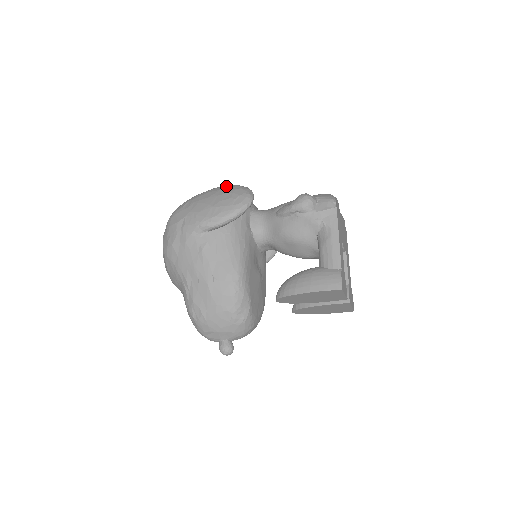
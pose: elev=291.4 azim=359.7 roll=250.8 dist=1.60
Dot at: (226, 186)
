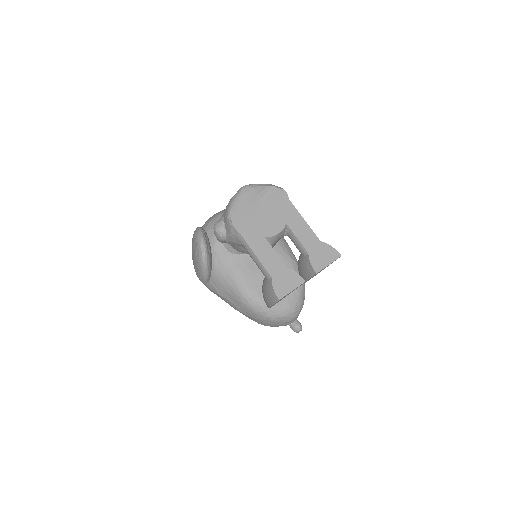
Dot at: occluded
